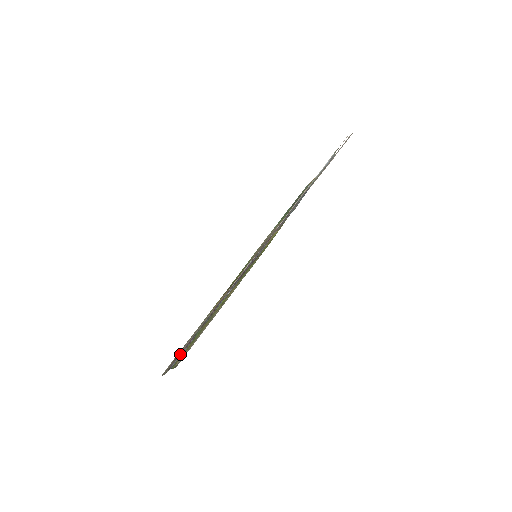
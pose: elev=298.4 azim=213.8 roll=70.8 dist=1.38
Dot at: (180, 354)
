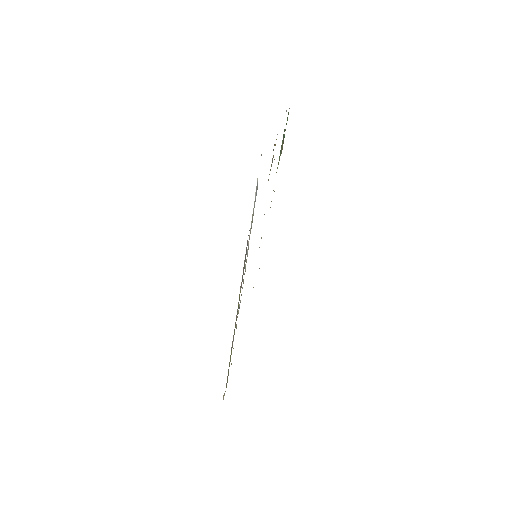
Dot at: occluded
